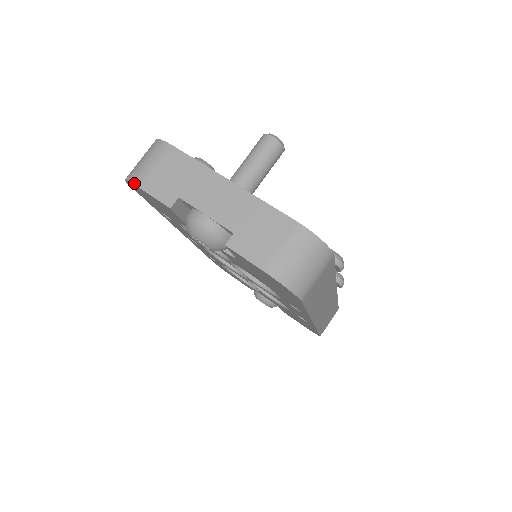
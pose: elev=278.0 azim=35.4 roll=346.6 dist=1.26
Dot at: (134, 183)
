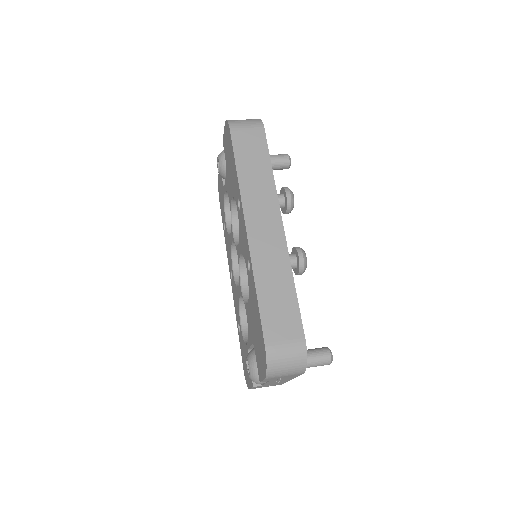
Dot at: occluded
